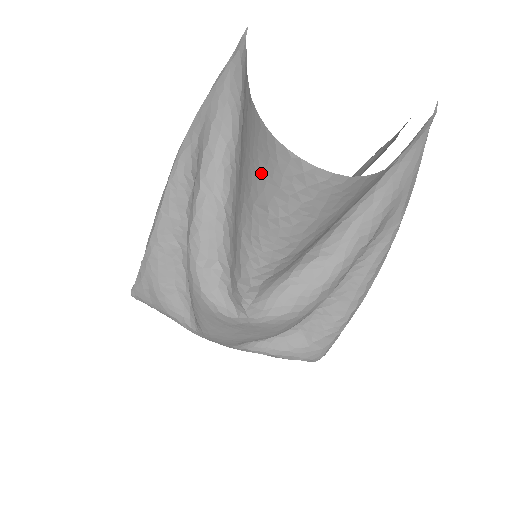
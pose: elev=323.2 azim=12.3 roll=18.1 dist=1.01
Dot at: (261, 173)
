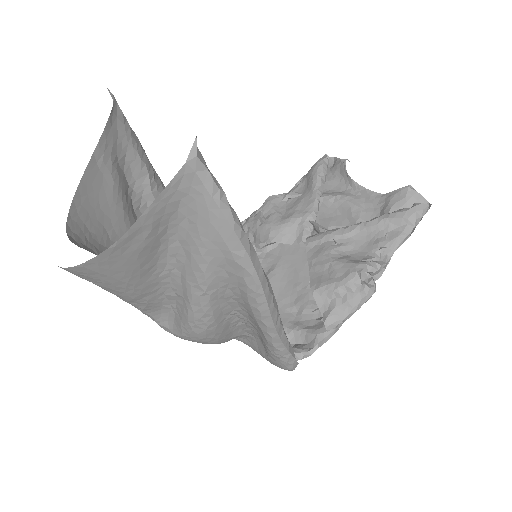
Dot at: occluded
